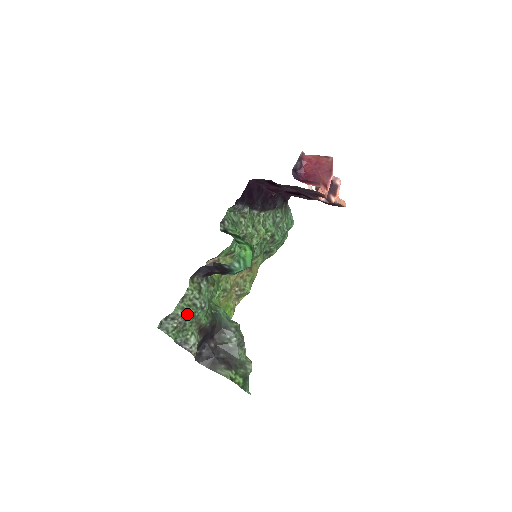
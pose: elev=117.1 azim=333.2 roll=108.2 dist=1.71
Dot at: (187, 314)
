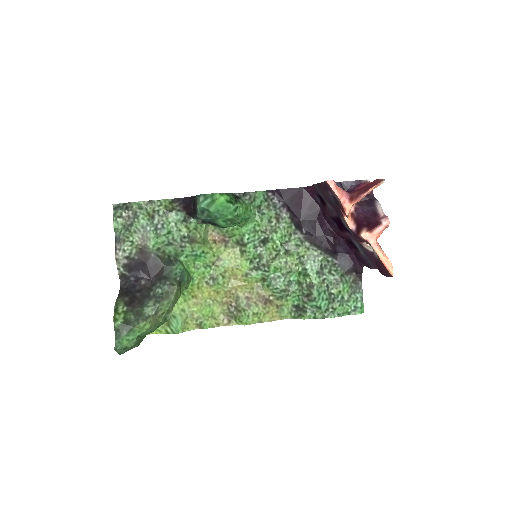
Dot at: (139, 215)
